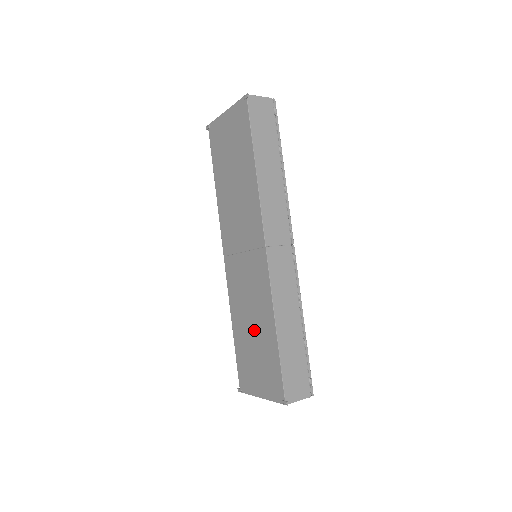
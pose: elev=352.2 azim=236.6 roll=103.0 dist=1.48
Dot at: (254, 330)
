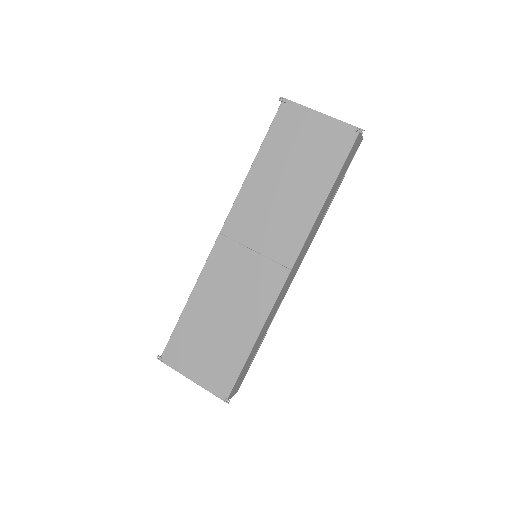
Dot at: (223, 323)
